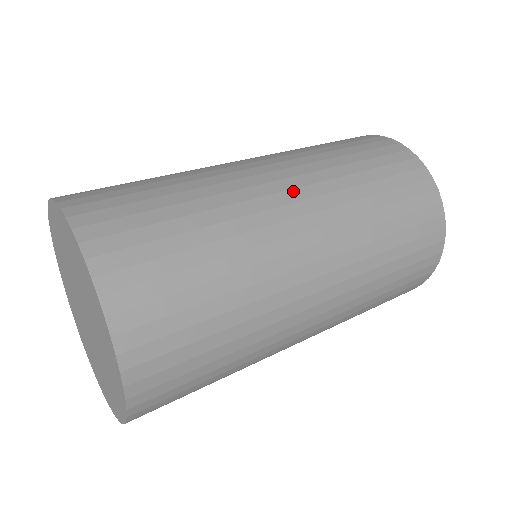
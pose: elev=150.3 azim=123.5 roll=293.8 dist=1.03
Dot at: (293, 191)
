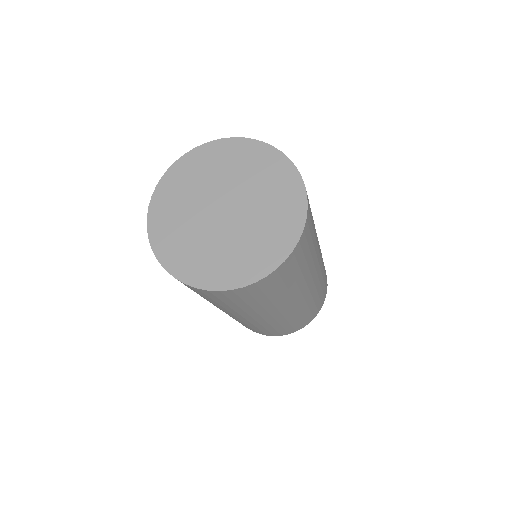
Dot at: occluded
